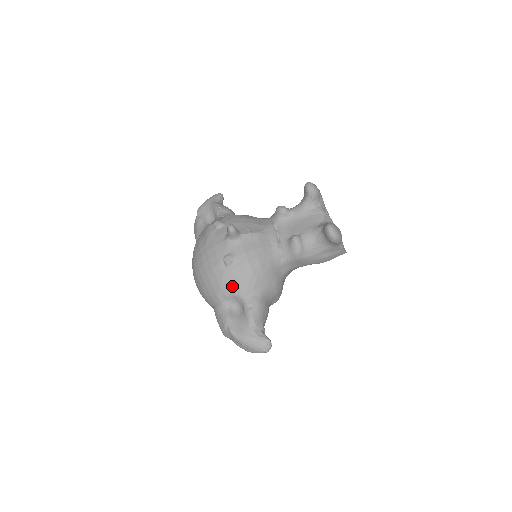
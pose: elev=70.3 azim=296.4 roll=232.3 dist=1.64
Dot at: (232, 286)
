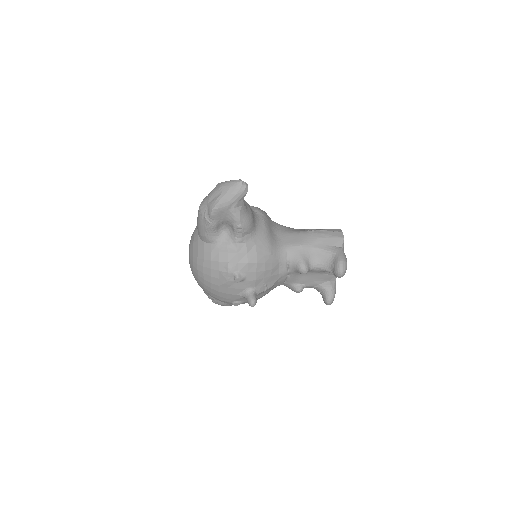
Dot at: occluded
